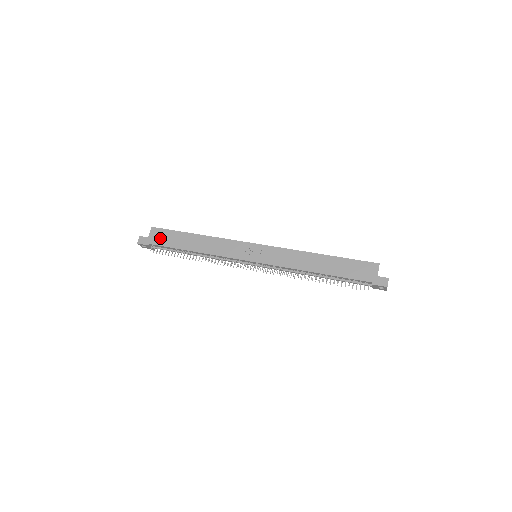
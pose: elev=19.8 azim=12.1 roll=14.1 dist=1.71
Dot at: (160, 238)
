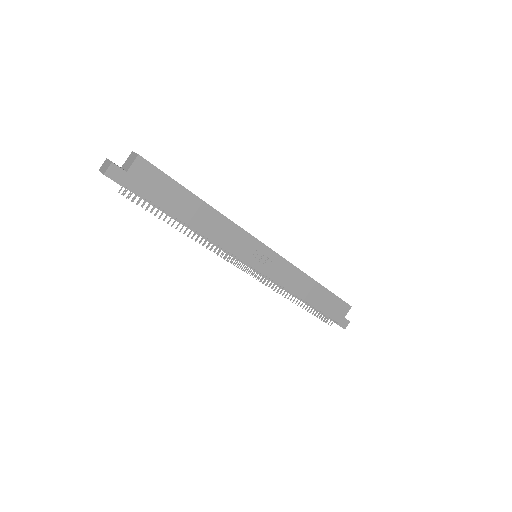
Dot at: (147, 183)
